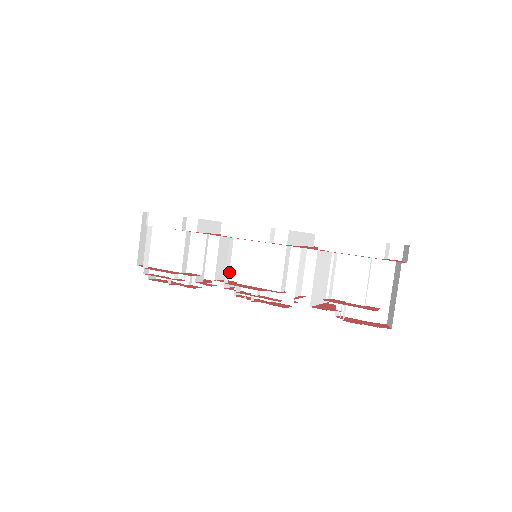
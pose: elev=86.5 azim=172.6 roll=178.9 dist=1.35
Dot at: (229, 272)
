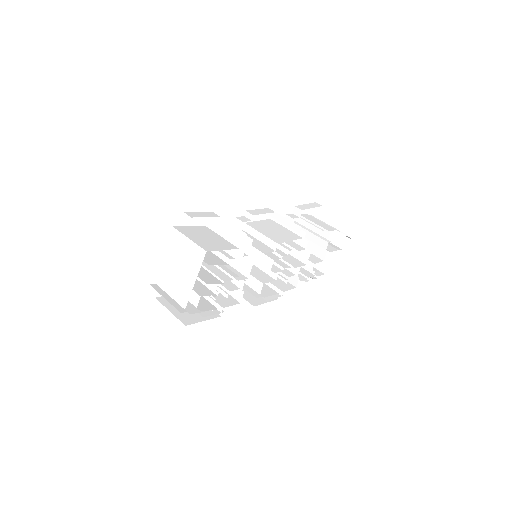
Dot at: (262, 249)
